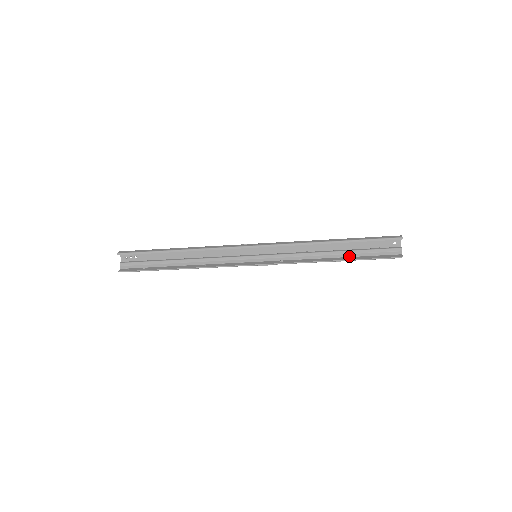
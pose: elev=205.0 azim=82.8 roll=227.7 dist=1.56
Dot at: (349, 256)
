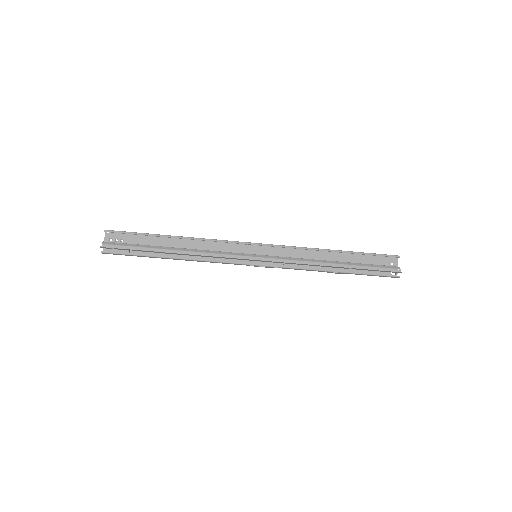
Dot at: occluded
